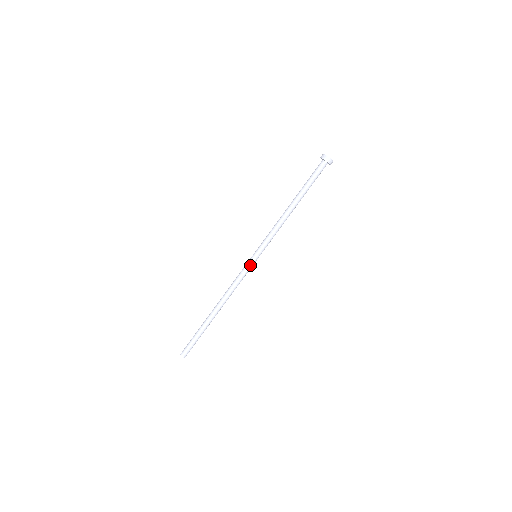
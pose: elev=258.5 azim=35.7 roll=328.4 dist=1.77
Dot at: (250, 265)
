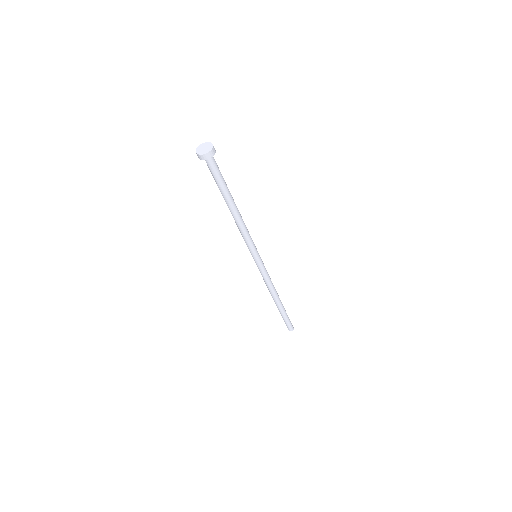
Dot at: (261, 265)
